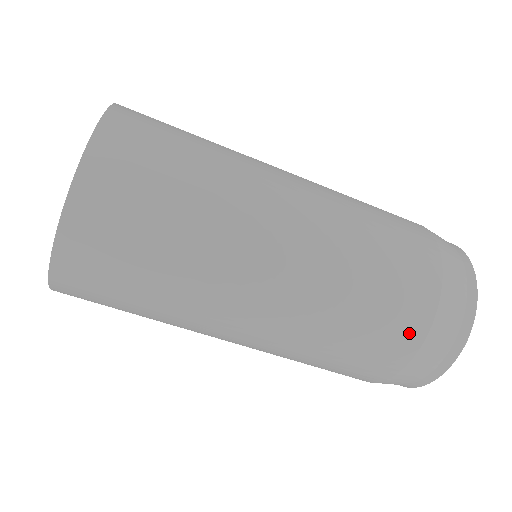
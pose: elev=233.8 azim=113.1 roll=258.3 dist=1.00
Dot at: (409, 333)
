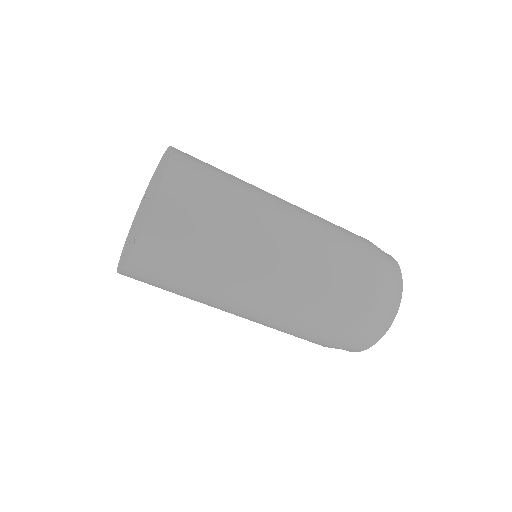
Dot at: (322, 344)
